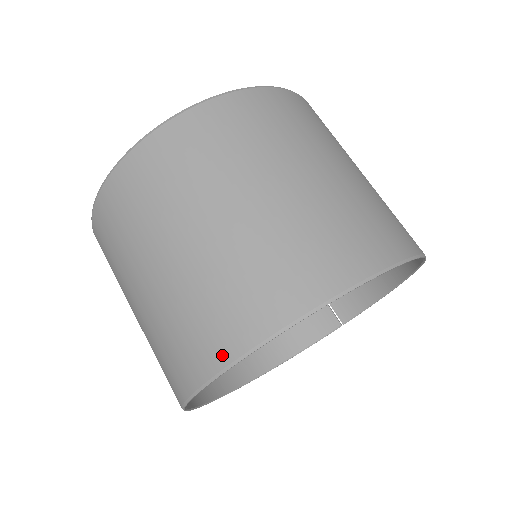
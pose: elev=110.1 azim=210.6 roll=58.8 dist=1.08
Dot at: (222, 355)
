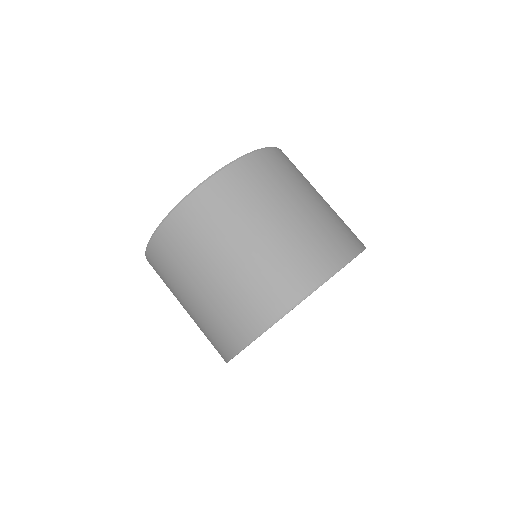
Dot at: (225, 354)
